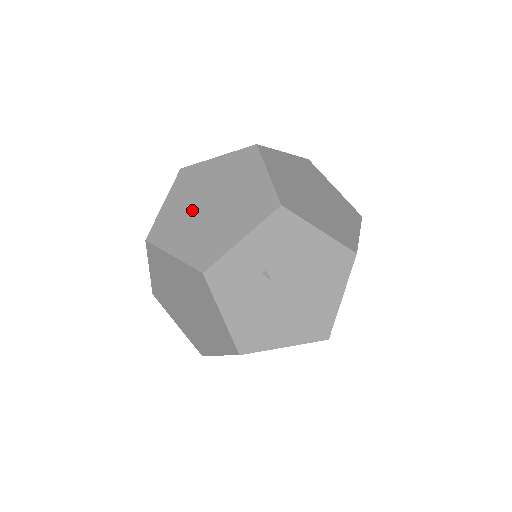
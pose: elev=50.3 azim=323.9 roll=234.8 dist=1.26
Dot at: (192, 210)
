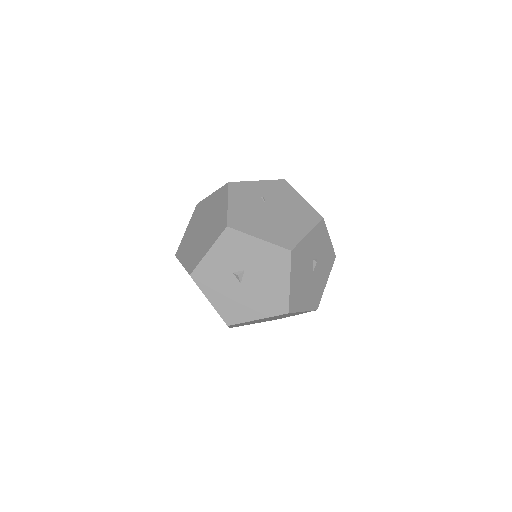
Dot at: occluded
